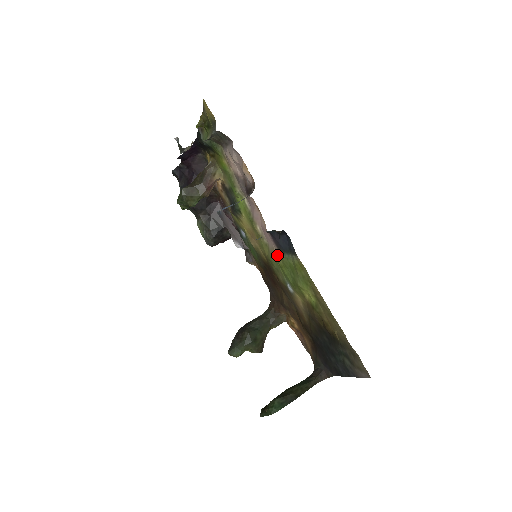
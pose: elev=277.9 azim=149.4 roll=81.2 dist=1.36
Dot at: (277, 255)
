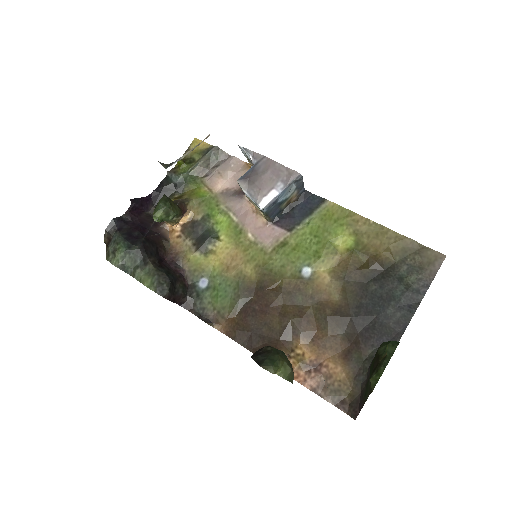
Dot at: (285, 242)
